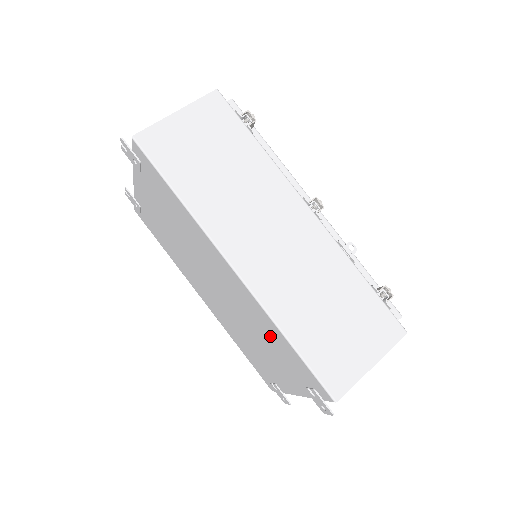
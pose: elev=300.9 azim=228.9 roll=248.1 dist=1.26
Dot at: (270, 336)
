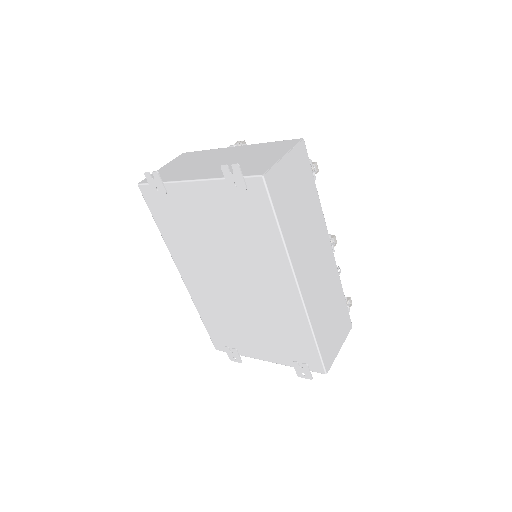
Dot at: (288, 329)
